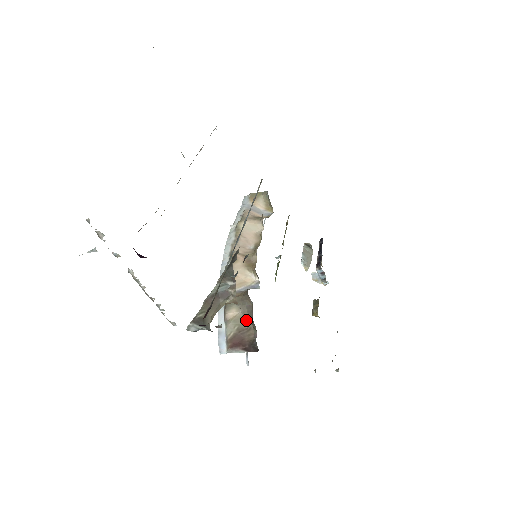
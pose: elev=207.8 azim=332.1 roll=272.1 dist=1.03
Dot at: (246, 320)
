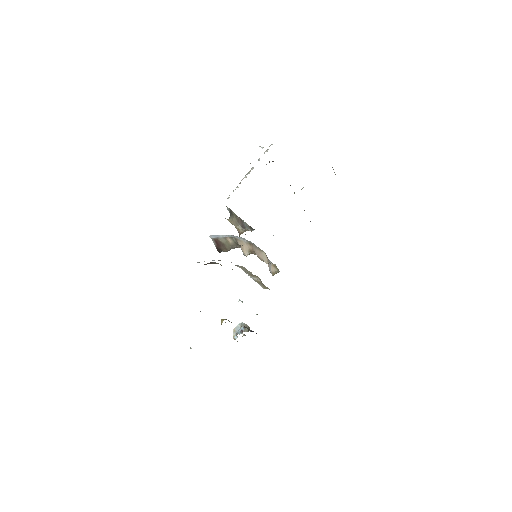
Dot at: (230, 247)
